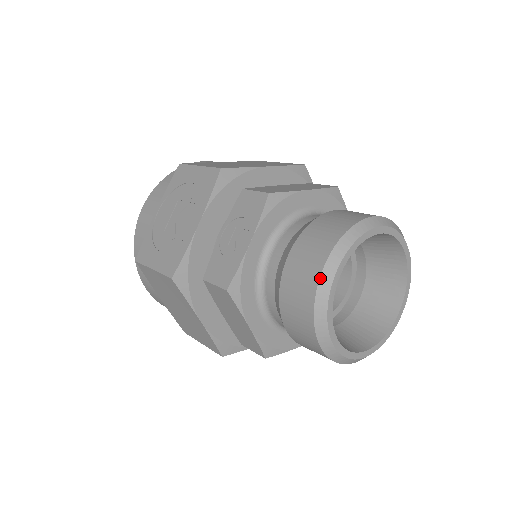
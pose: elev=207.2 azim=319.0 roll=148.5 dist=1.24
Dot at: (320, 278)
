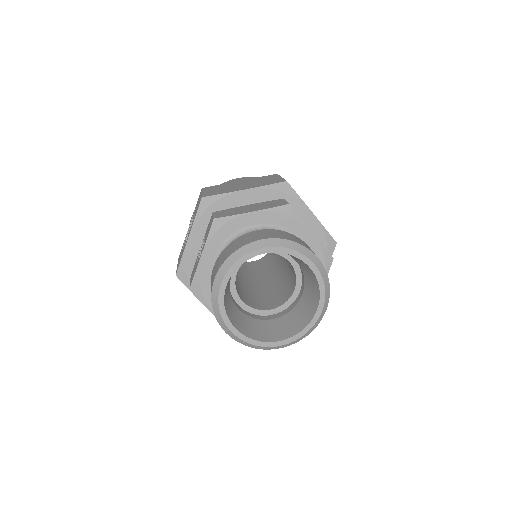
Dot at: (212, 287)
